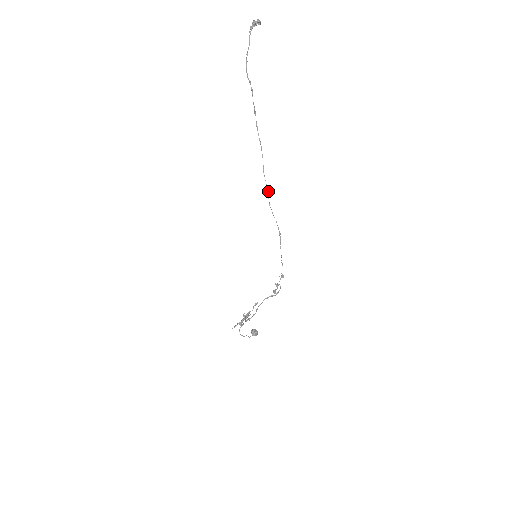
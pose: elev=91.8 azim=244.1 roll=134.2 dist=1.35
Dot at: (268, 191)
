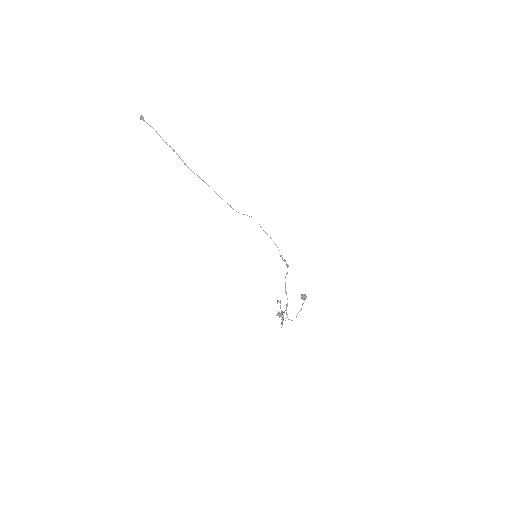
Dot at: (230, 206)
